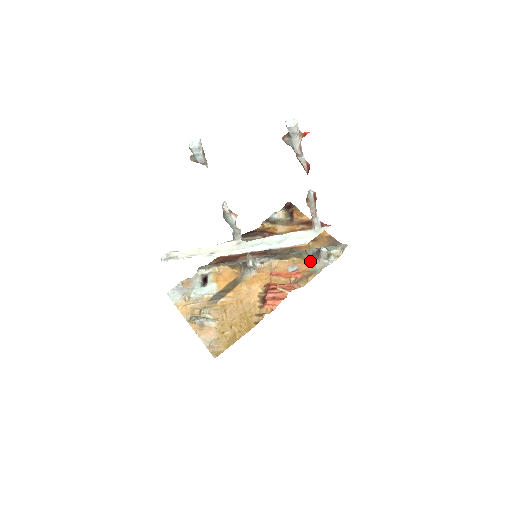
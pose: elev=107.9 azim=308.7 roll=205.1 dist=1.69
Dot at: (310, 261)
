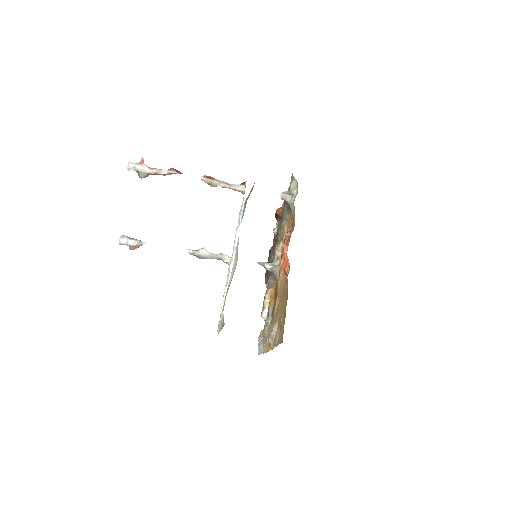
Dot at: (292, 214)
